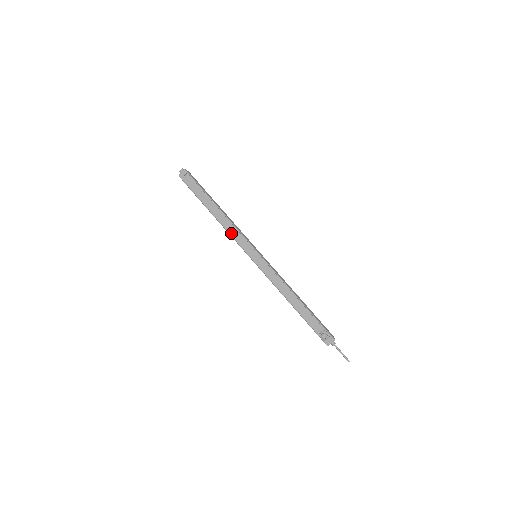
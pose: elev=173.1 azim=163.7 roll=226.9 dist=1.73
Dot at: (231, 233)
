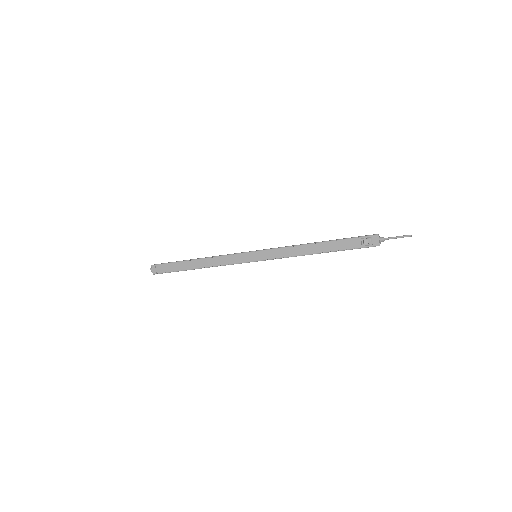
Dot at: (223, 264)
